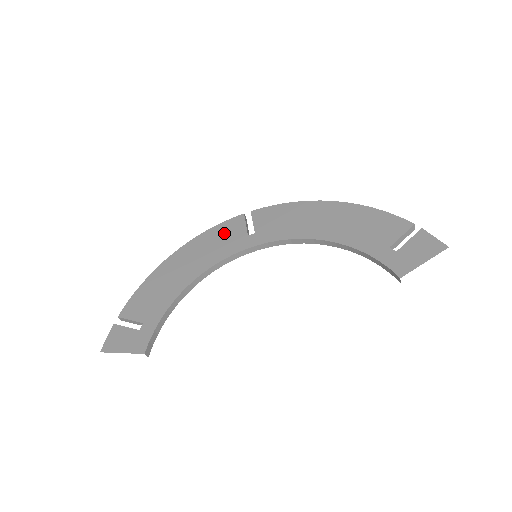
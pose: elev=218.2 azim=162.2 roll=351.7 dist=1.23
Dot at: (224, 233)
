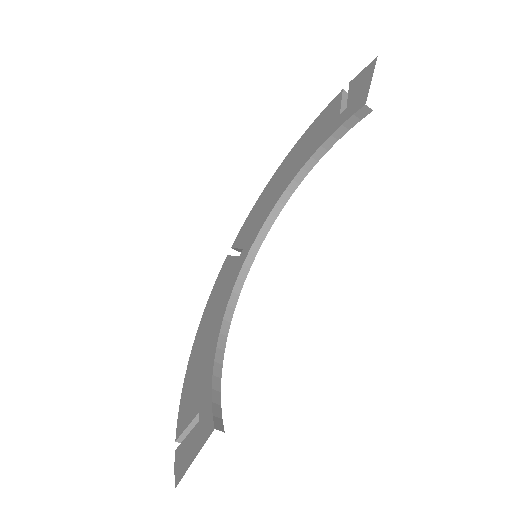
Dot at: (221, 281)
